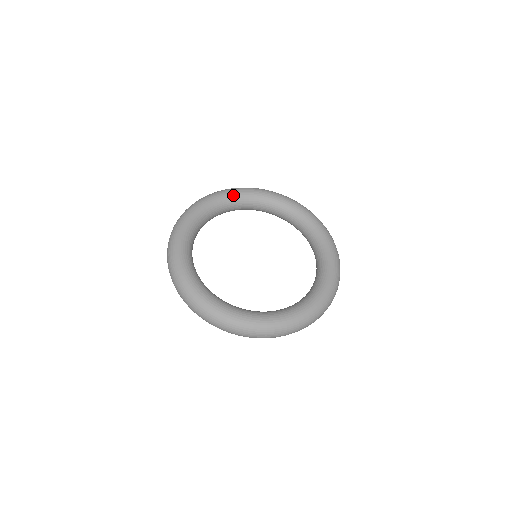
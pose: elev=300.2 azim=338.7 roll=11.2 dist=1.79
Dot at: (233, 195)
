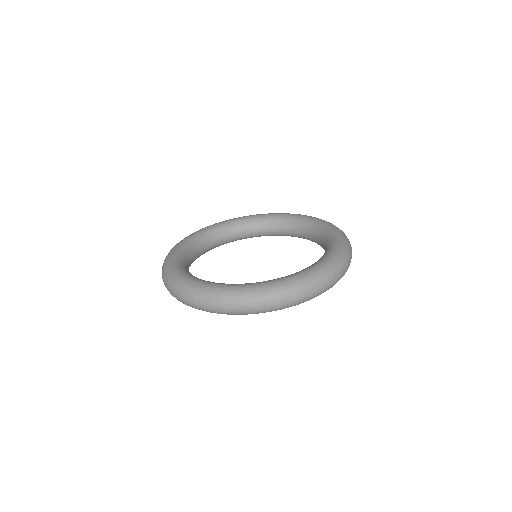
Dot at: (246, 218)
